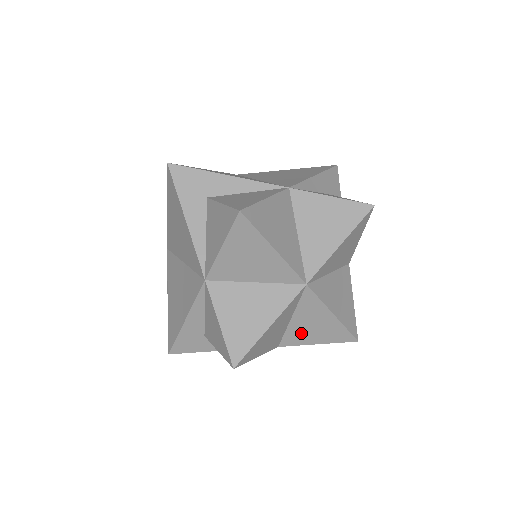
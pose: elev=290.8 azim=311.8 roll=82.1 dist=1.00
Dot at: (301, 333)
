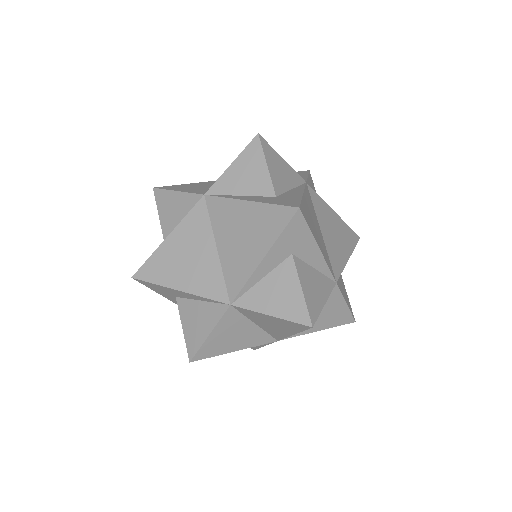
Dot at: occluded
